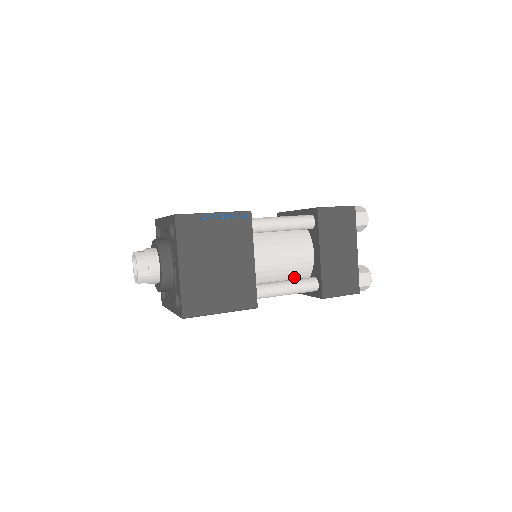
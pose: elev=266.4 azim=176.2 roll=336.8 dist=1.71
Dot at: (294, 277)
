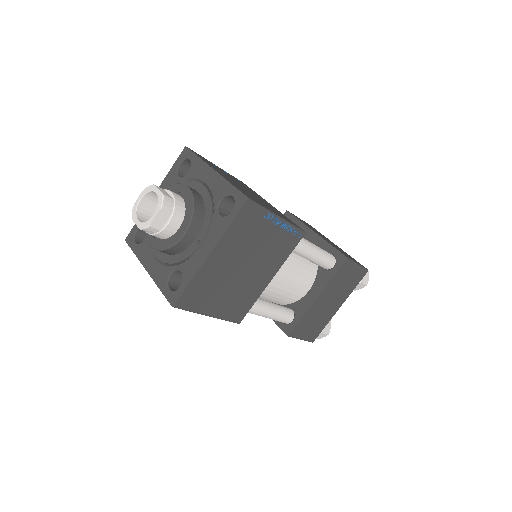
Dot at: occluded
